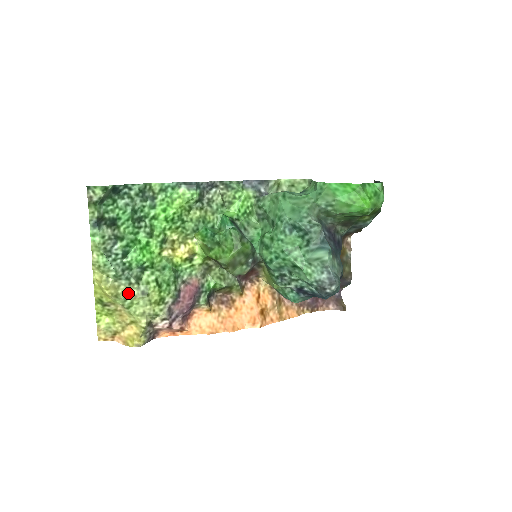
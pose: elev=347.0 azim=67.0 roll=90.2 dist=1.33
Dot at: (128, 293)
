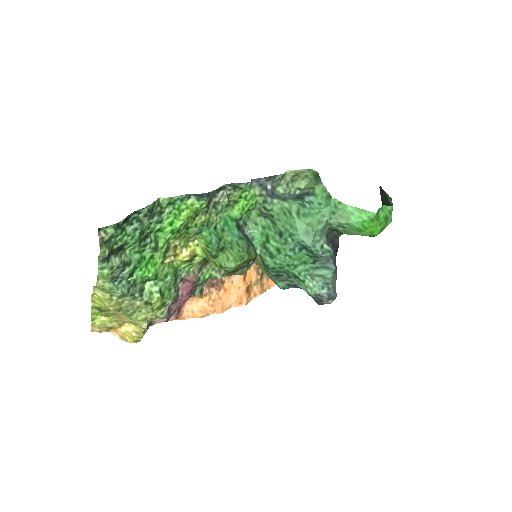
Dot at: (131, 305)
